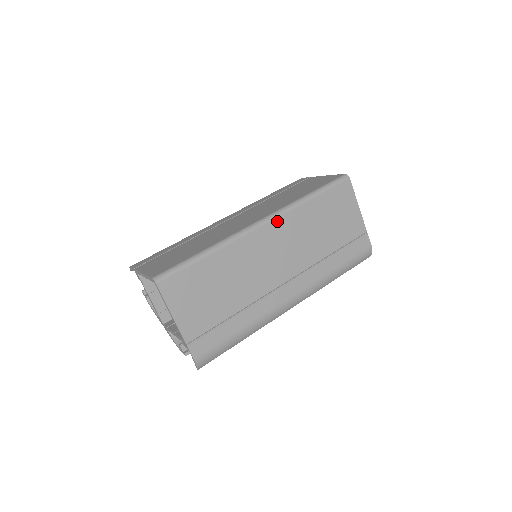
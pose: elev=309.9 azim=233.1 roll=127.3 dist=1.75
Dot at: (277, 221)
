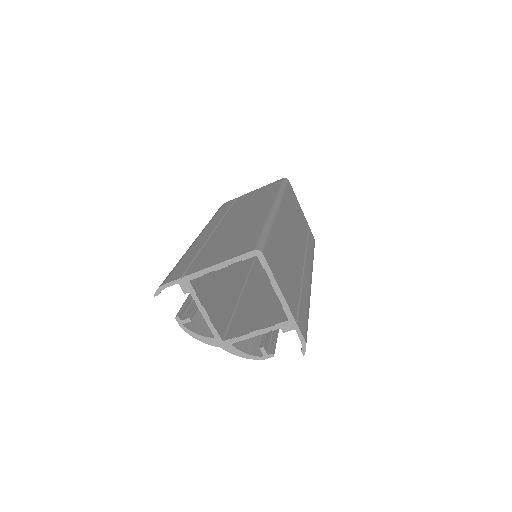
Dot at: (282, 206)
